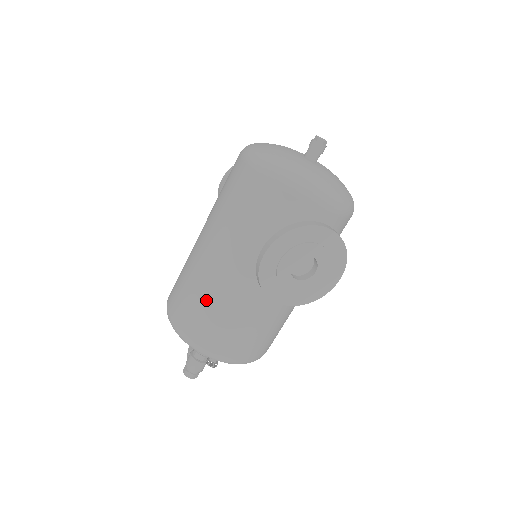
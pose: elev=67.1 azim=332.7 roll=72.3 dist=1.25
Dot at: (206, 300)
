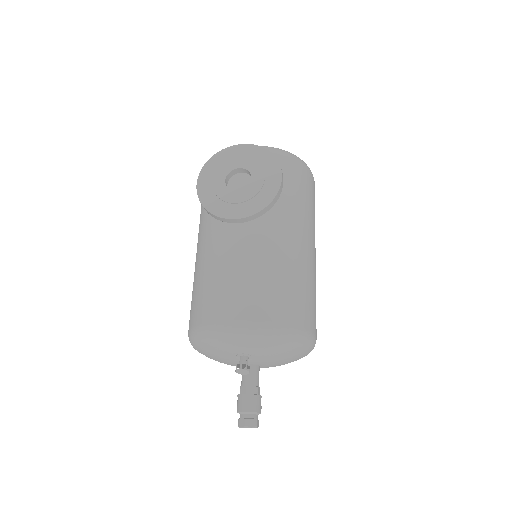
Dot at: (197, 282)
